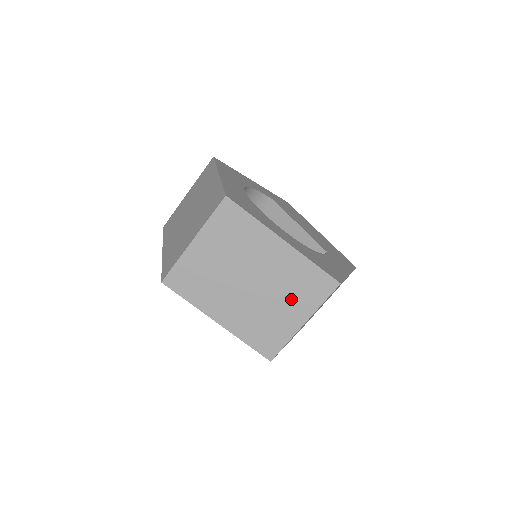
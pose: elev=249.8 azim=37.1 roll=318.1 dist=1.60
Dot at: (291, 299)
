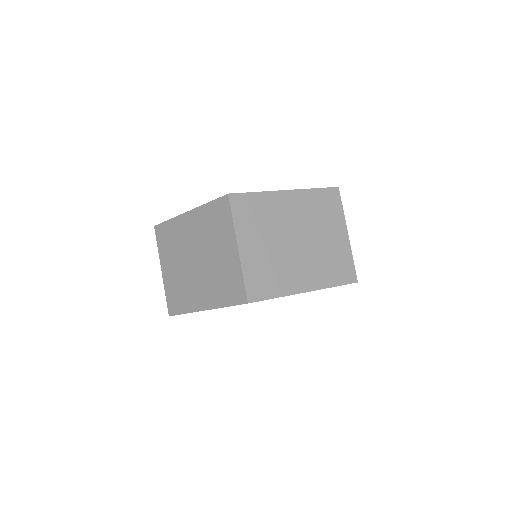
Dot at: (218, 241)
